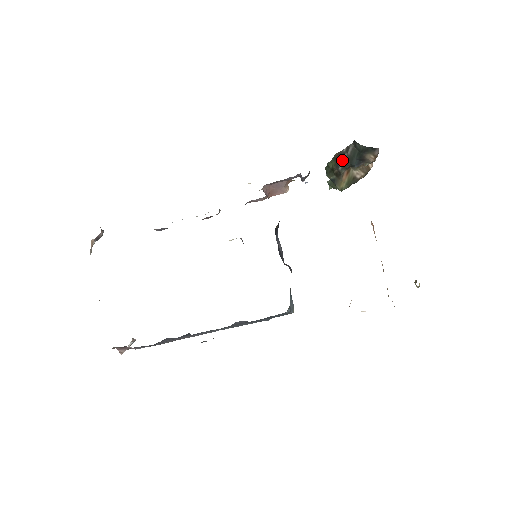
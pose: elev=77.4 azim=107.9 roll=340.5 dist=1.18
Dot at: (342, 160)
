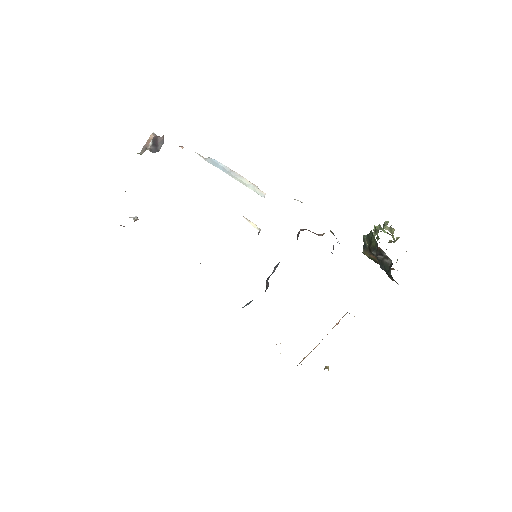
Dot at: (378, 254)
